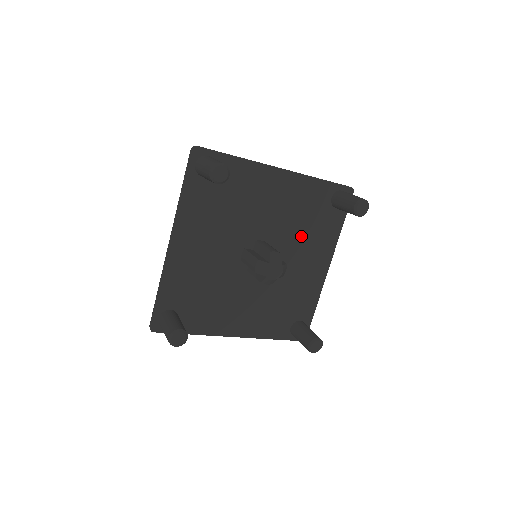
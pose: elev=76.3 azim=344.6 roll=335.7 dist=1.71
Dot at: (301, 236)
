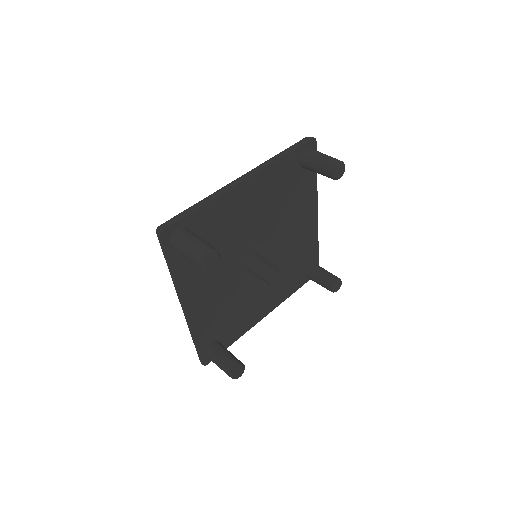
Dot at: occluded
